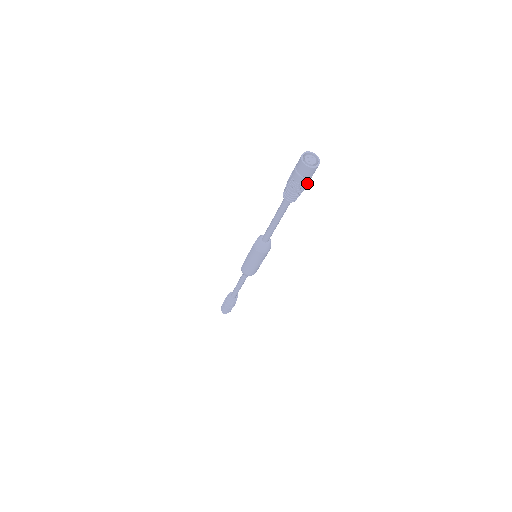
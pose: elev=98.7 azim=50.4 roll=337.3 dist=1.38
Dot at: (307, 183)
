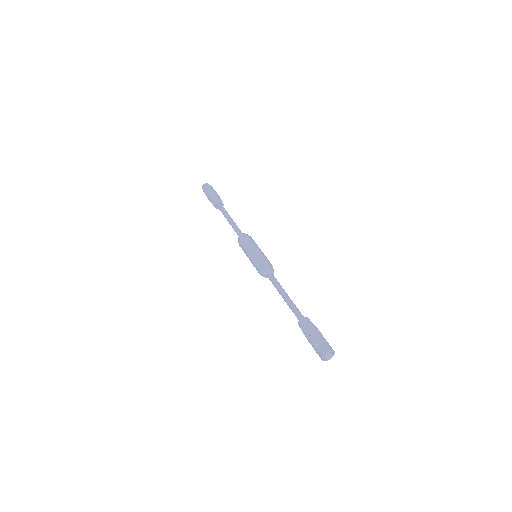
Dot at: occluded
